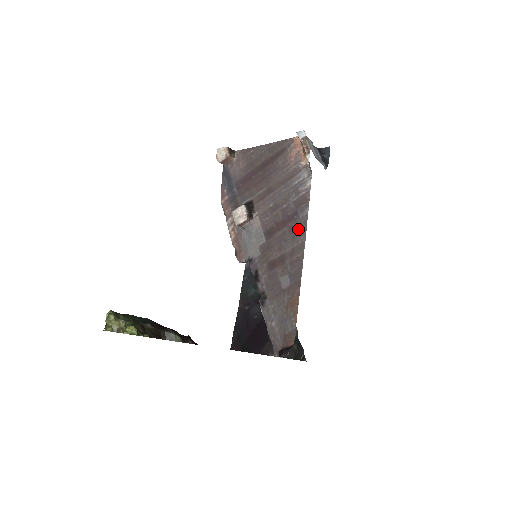
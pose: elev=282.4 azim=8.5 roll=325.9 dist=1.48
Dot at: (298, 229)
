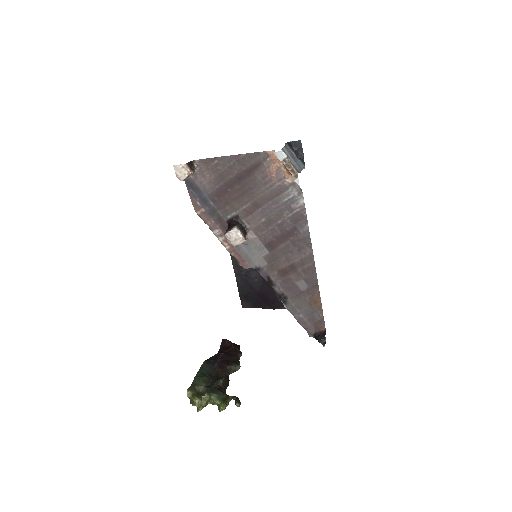
Dot at: (302, 243)
